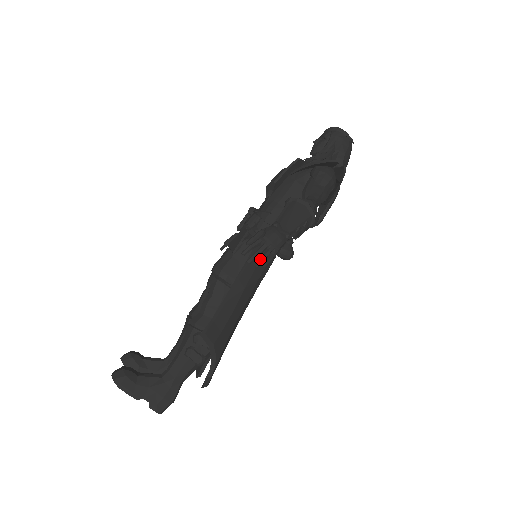
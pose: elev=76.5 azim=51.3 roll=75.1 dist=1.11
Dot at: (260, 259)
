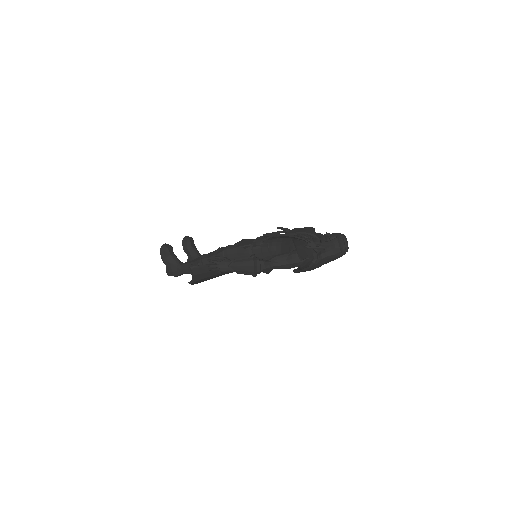
Dot at: (211, 268)
